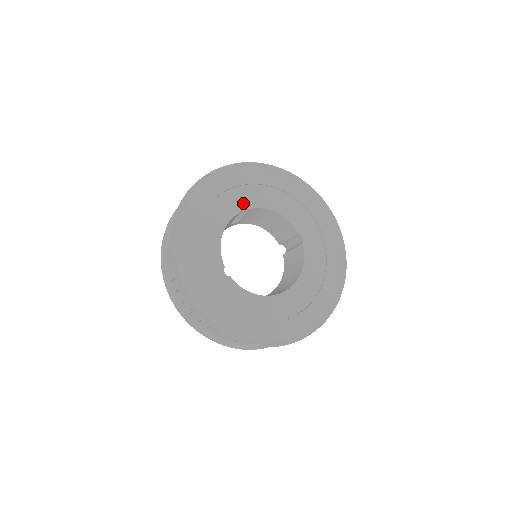
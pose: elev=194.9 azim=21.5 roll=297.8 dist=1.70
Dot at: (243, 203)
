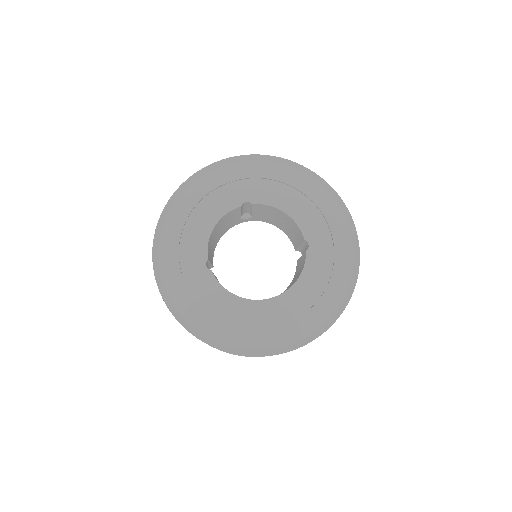
Dot at: (247, 197)
